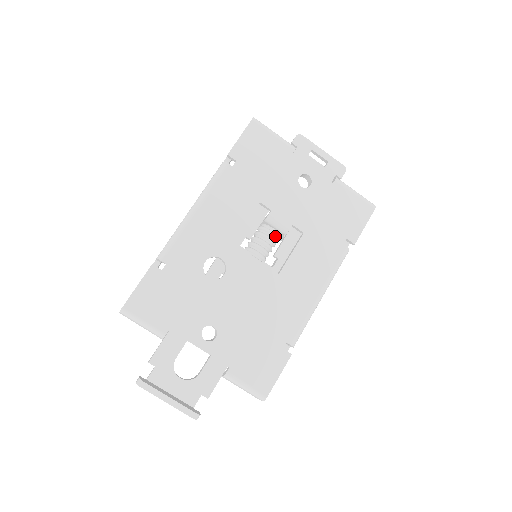
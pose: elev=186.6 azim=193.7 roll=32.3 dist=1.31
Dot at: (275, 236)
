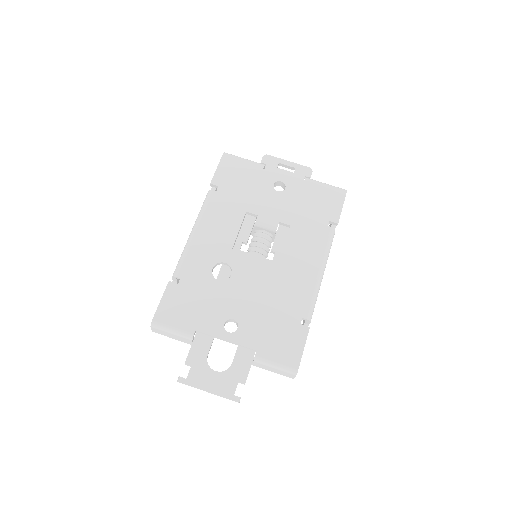
Dot at: (268, 236)
